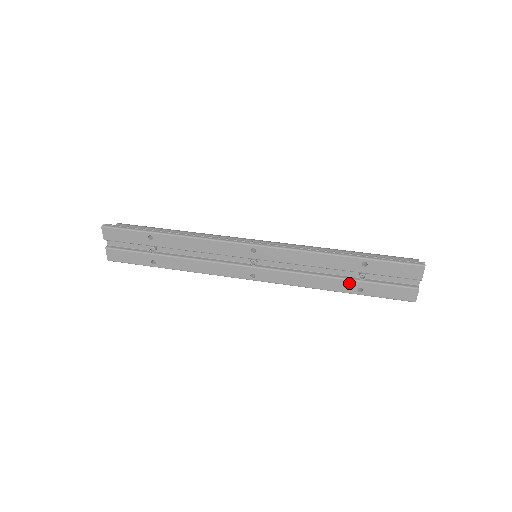
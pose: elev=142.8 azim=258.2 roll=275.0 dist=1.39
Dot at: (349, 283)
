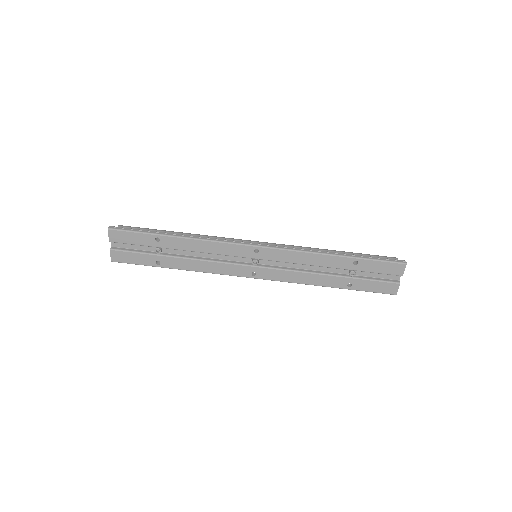
Dot at: (340, 279)
